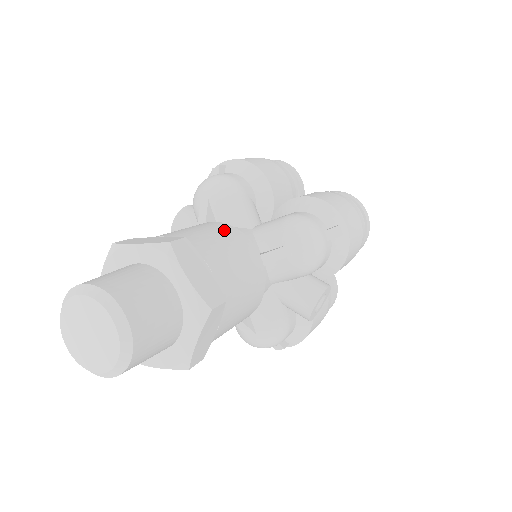
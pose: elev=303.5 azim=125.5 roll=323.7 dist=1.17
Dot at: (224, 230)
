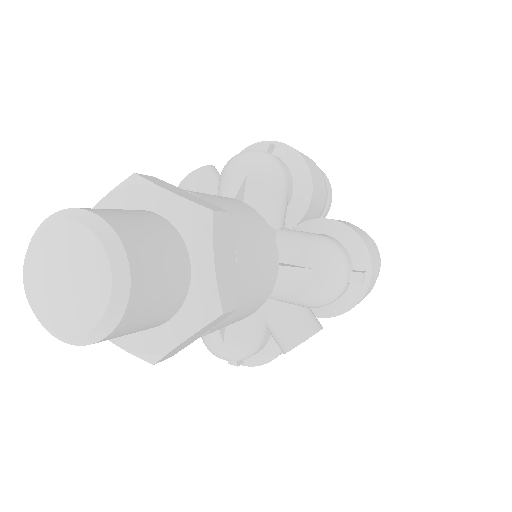
Dot at: (257, 220)
